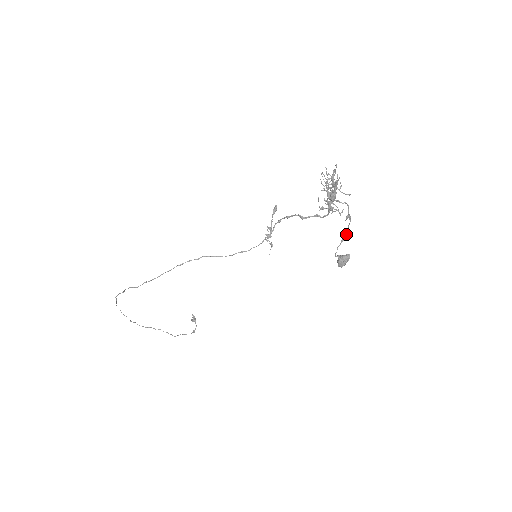
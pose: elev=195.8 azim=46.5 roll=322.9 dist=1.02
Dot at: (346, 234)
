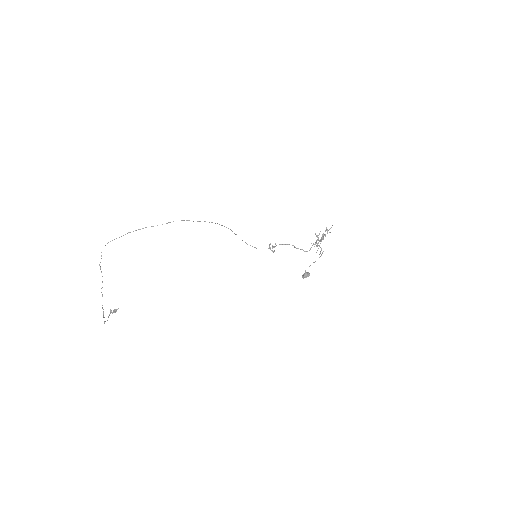
Dot at: occluded
